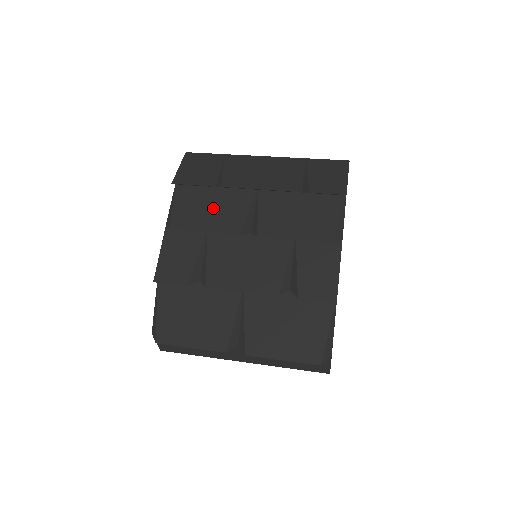
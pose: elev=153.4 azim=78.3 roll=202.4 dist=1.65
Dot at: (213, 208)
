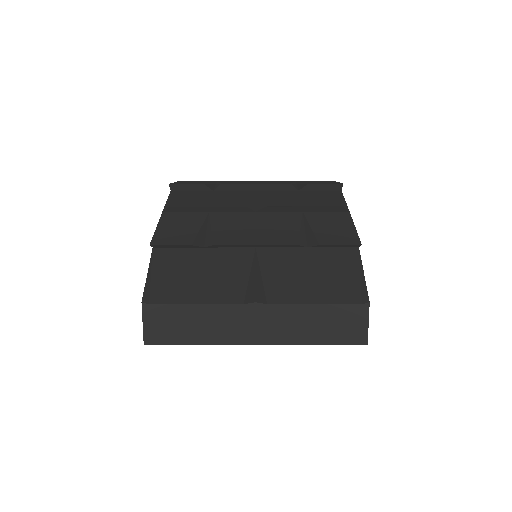
Dot at: (214, 198)
